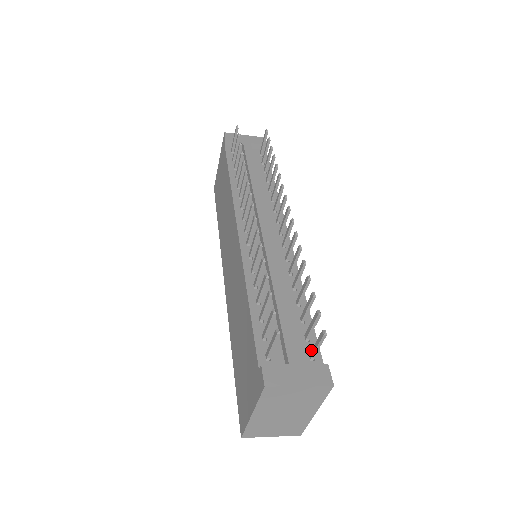
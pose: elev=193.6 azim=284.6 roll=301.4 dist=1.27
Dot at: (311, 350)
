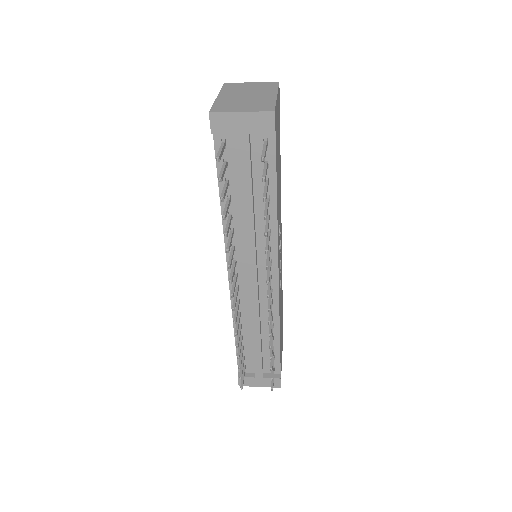
Dot at: occluded
